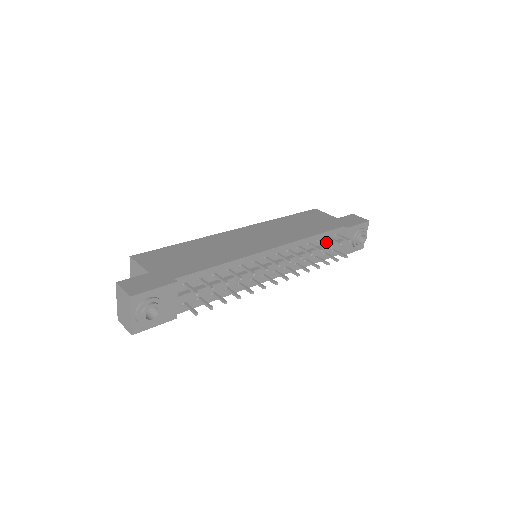
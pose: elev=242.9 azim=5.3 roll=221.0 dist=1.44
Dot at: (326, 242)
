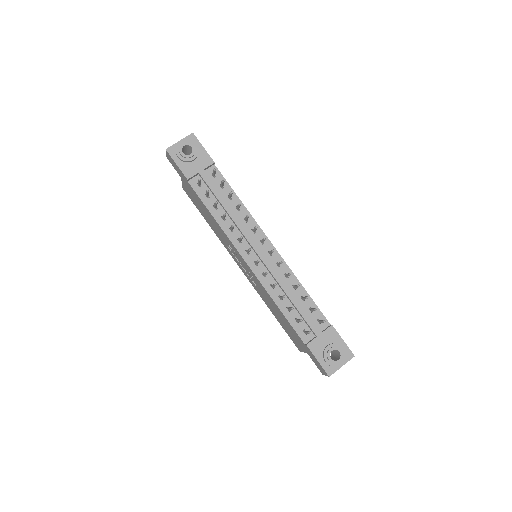
Dot at: (307, 312)
